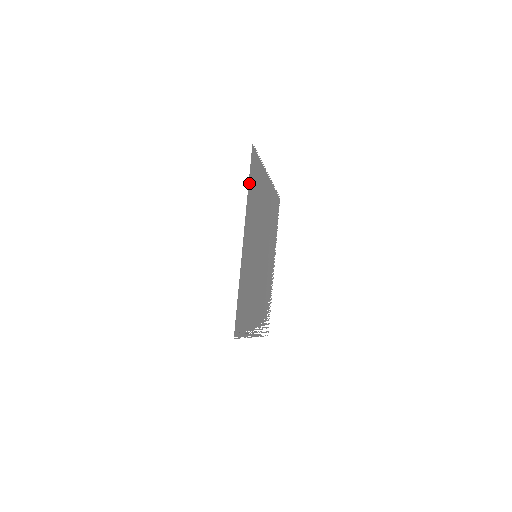
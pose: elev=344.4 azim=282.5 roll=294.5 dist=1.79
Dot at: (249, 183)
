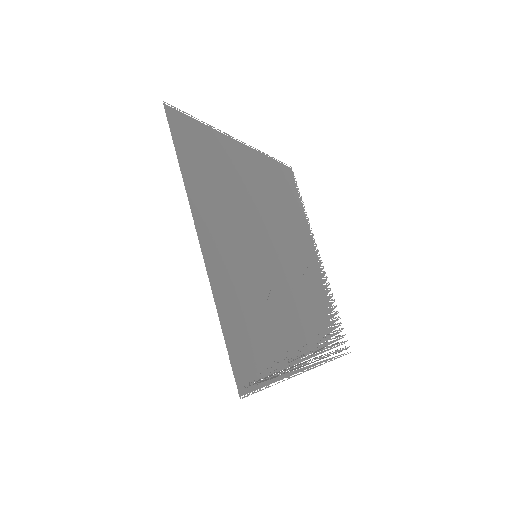
Dot at: (180, 158)
